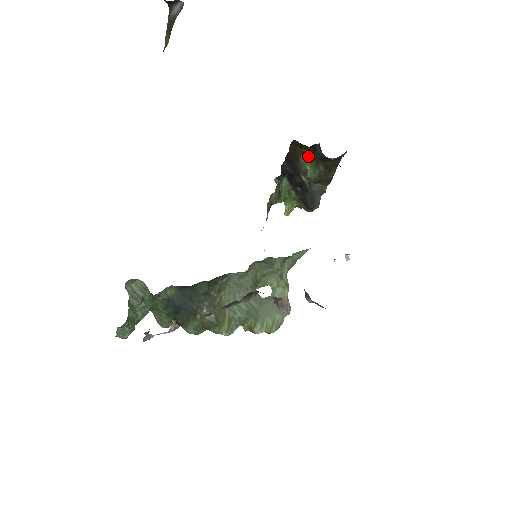
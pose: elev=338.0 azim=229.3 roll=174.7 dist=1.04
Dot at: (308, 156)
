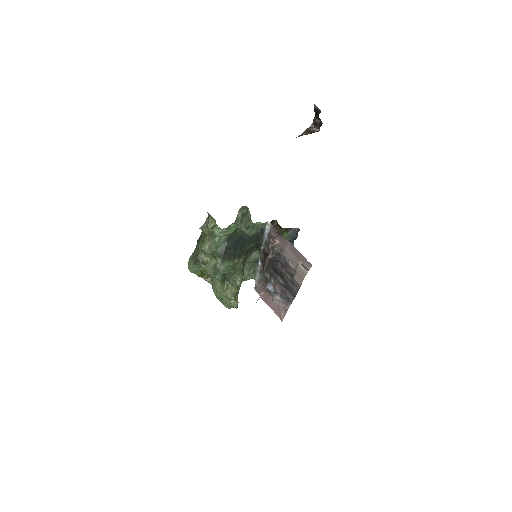
Dot at: occluded
